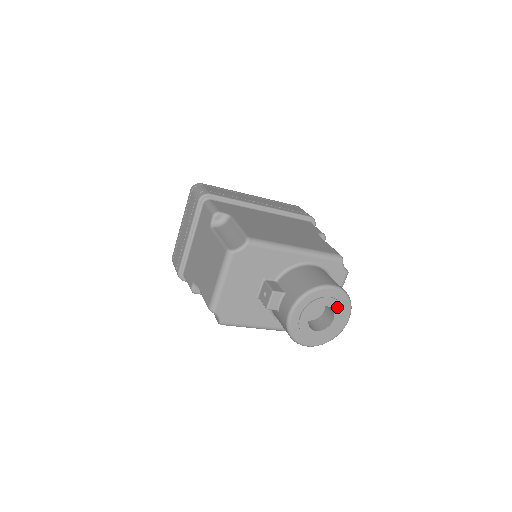
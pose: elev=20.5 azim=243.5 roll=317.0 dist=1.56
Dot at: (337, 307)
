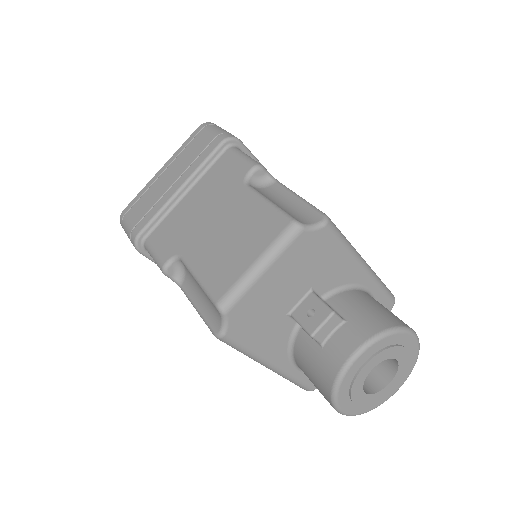
Dot at: (403, 366)
